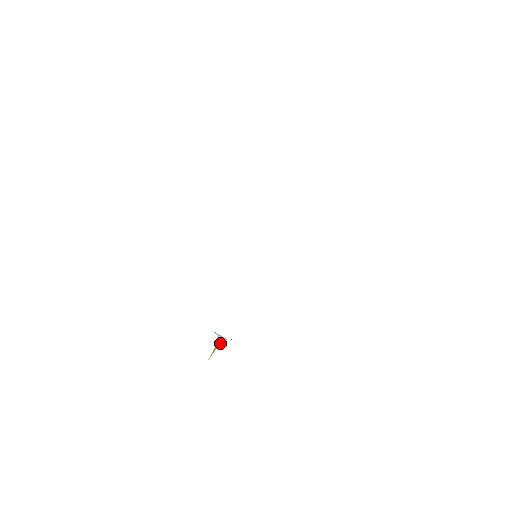
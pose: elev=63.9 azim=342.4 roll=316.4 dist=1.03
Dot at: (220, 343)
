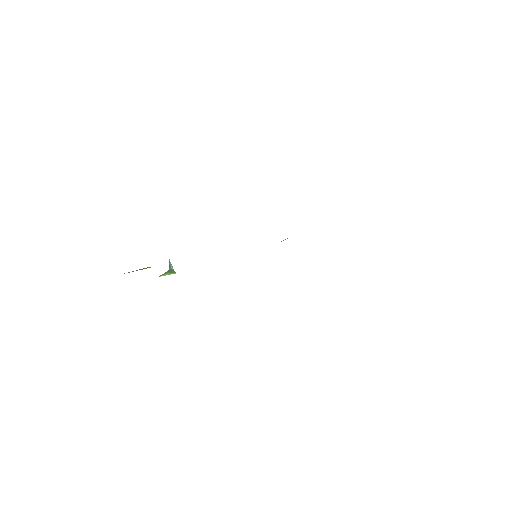
Dot at: (175, 273)
